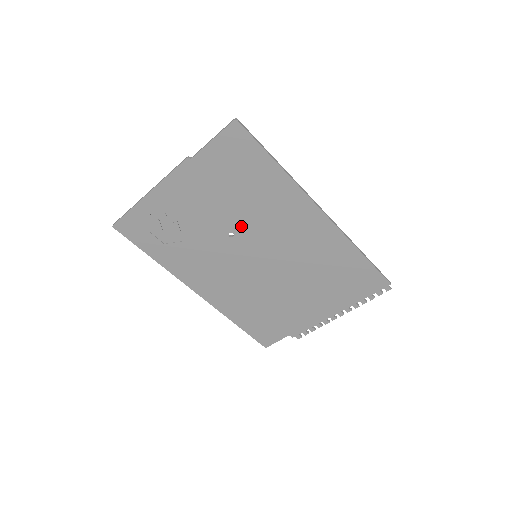
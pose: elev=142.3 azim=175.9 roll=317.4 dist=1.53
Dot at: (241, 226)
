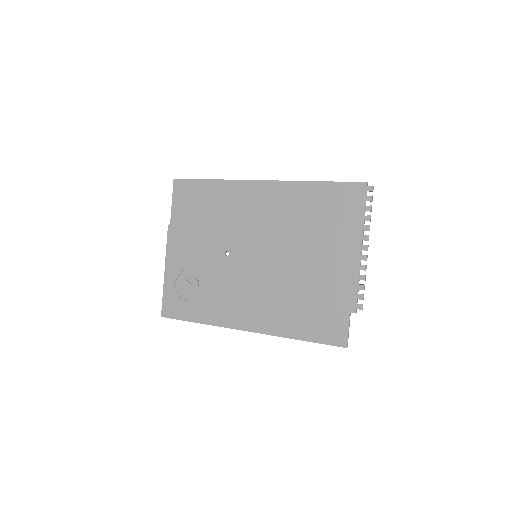
Dot at: (227, 241)
